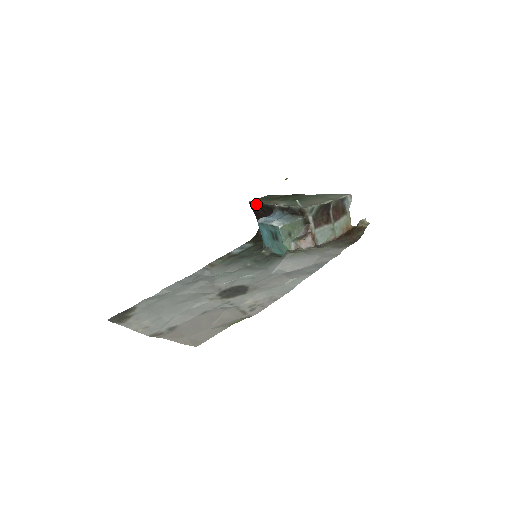
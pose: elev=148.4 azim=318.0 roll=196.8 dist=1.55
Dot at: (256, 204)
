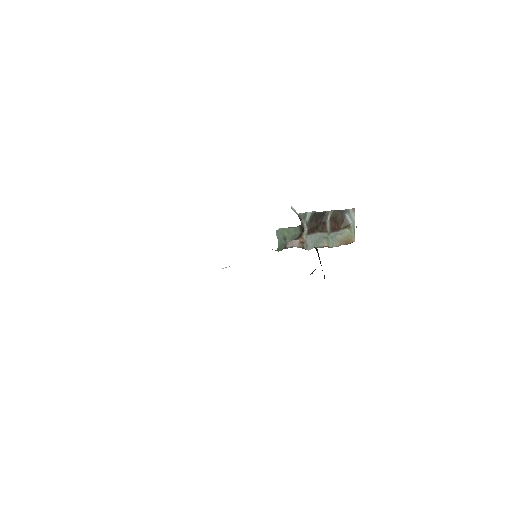
Dot at: occluded
